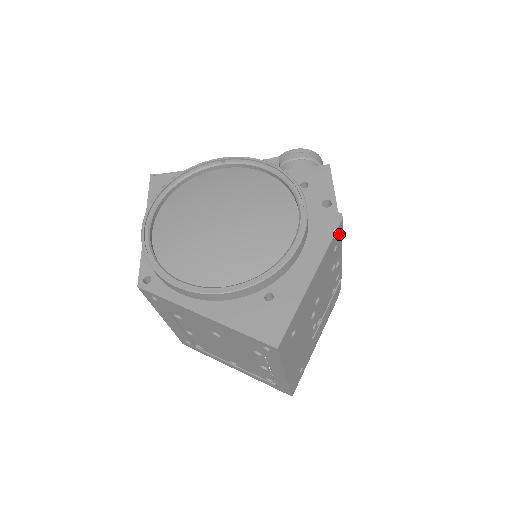
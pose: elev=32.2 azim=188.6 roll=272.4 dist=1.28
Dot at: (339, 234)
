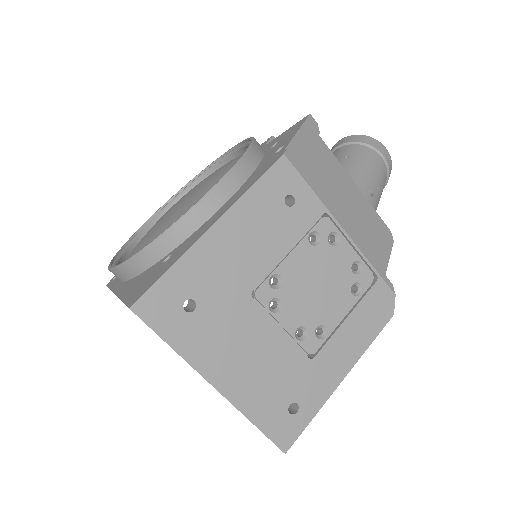
Dot at: (289, 179)
